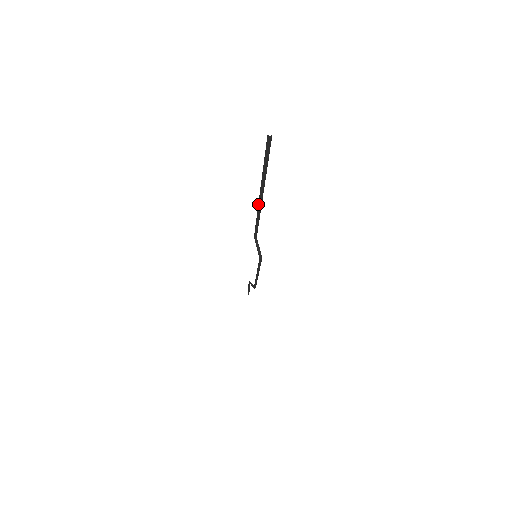
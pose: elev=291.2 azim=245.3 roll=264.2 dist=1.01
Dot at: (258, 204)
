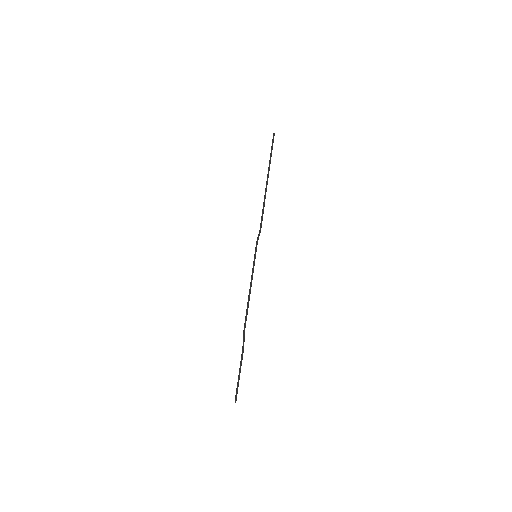
Dot at: (266, 186)
